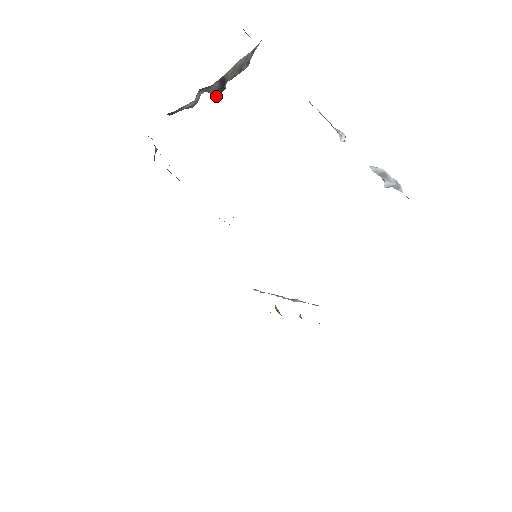
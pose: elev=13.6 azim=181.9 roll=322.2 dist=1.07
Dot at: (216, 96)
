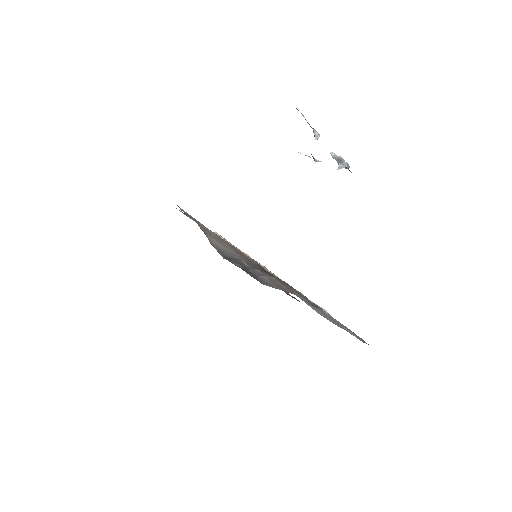
Dot at: occluded
